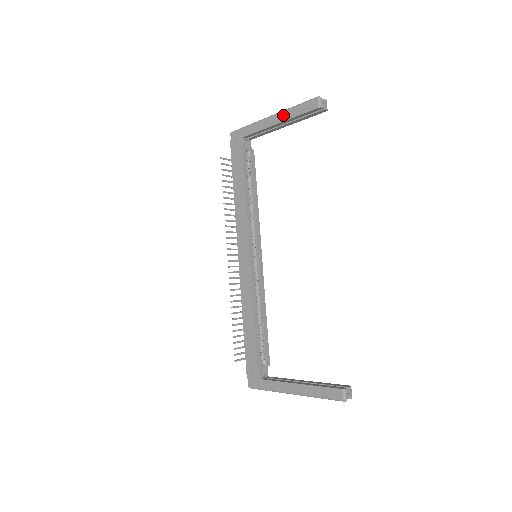
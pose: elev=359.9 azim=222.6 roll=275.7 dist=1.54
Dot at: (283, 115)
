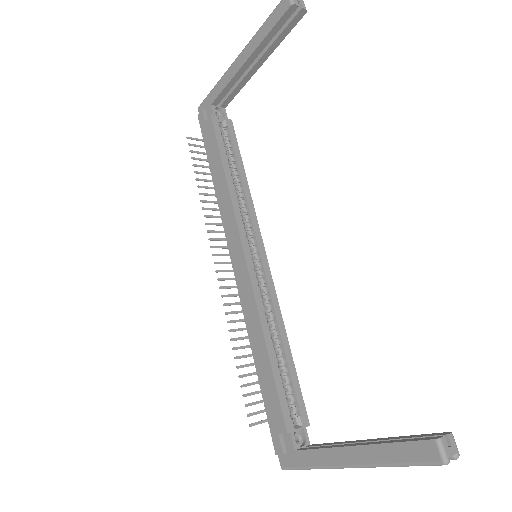
Dot at: (250, 46)
